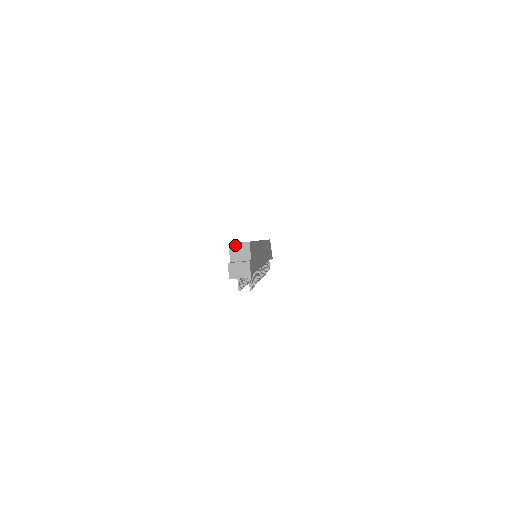
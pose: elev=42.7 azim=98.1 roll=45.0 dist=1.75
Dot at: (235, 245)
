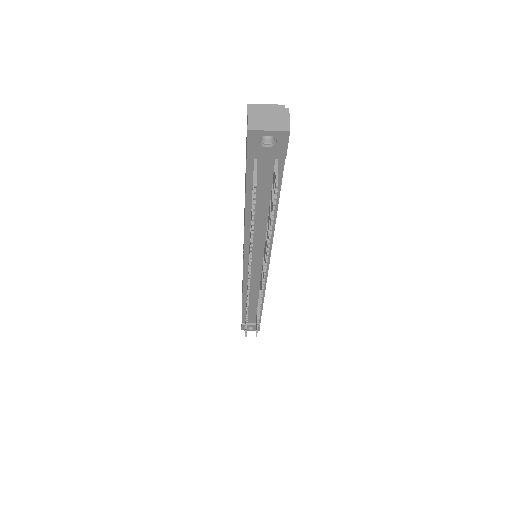
Dot at: (259, 106)
